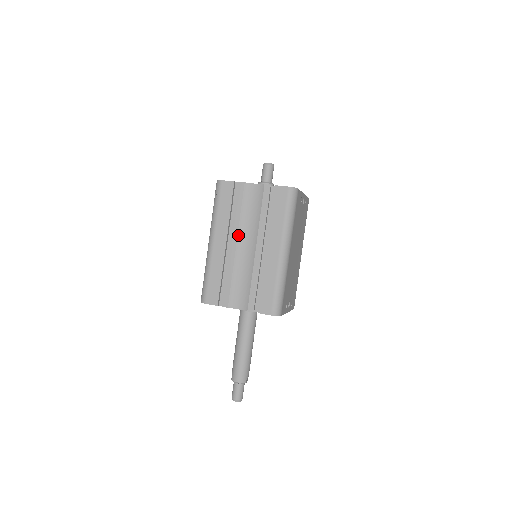
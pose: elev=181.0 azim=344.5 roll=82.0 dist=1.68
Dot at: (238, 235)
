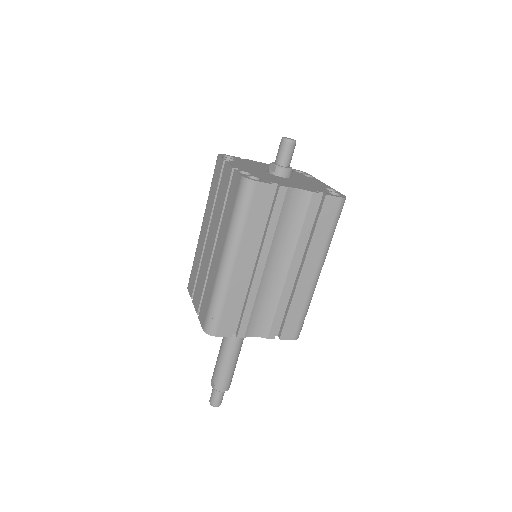
Dot at: (269, 255)
